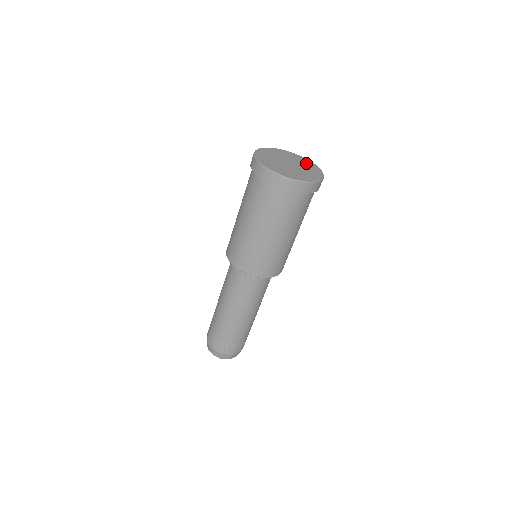
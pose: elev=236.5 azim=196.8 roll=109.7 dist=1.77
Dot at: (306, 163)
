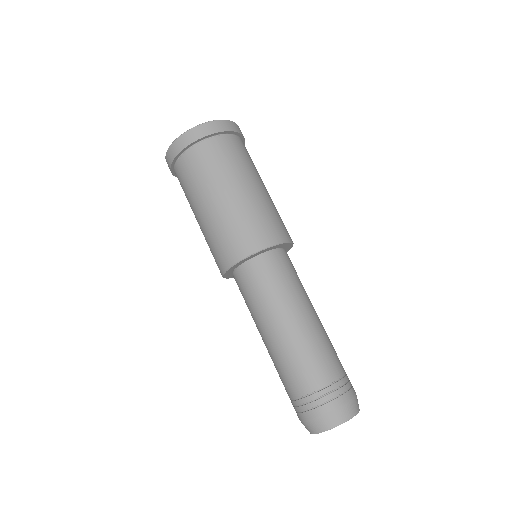
Dot at: occluded
